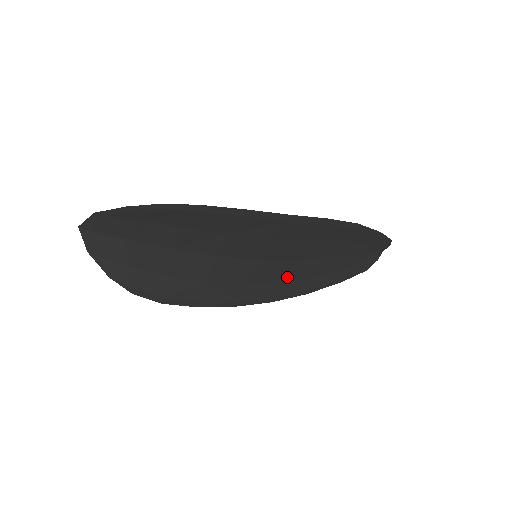
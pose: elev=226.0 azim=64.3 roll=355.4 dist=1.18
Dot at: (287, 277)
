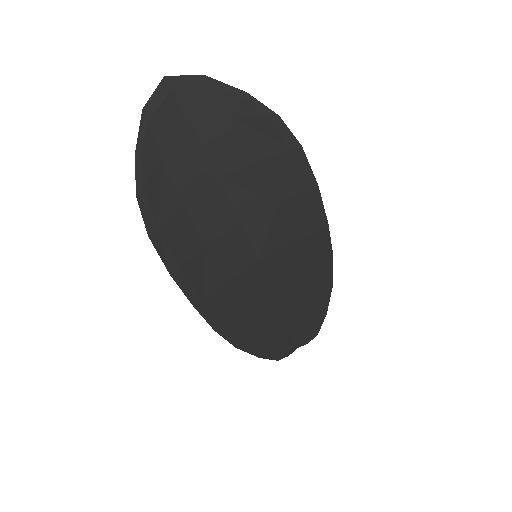
Dot at: (250, 306)
